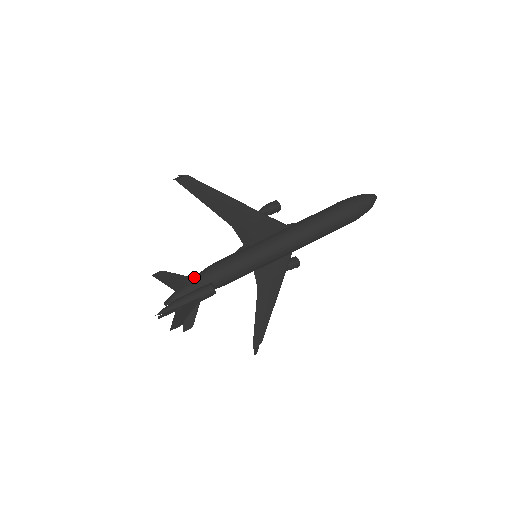
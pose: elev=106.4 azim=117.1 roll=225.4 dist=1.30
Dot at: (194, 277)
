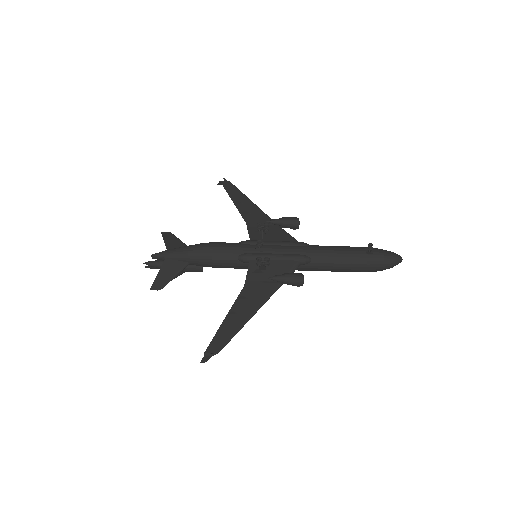
Dot at: (188, 262)
